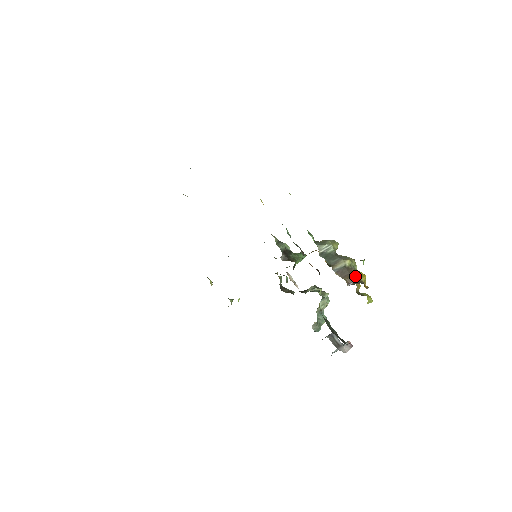
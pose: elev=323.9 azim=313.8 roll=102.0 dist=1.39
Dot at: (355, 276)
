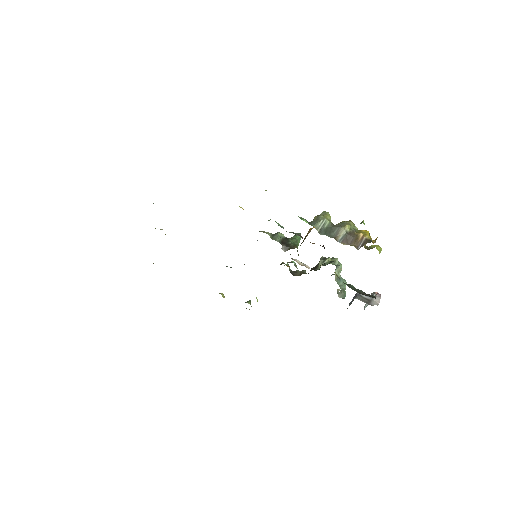
Dot at: (360, 237)
